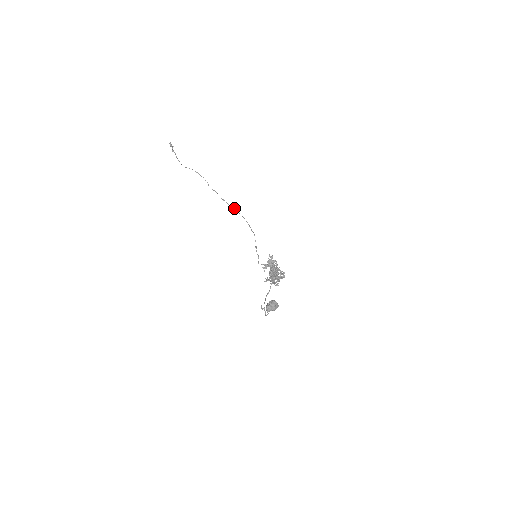
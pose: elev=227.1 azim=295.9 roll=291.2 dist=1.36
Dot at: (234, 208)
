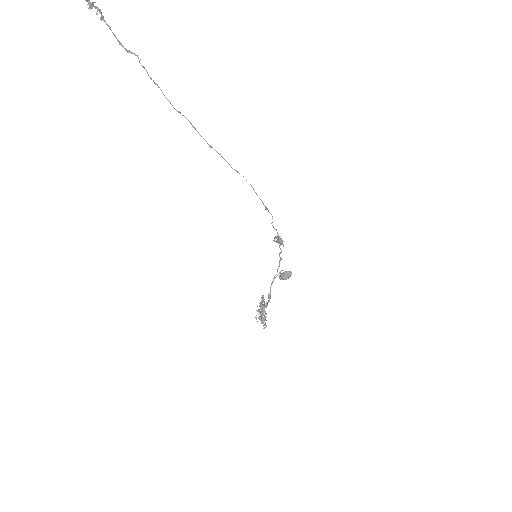
Dot at: (227, 162)
